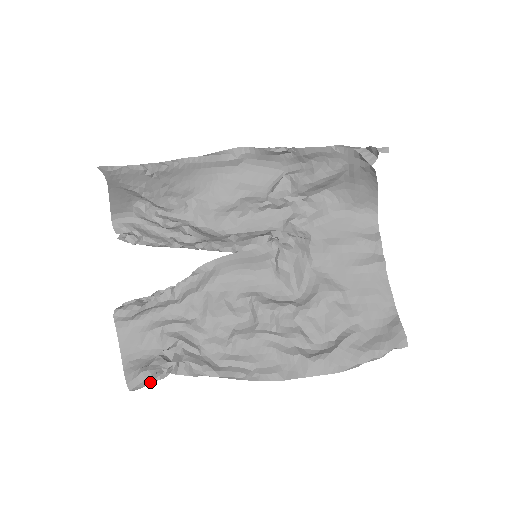
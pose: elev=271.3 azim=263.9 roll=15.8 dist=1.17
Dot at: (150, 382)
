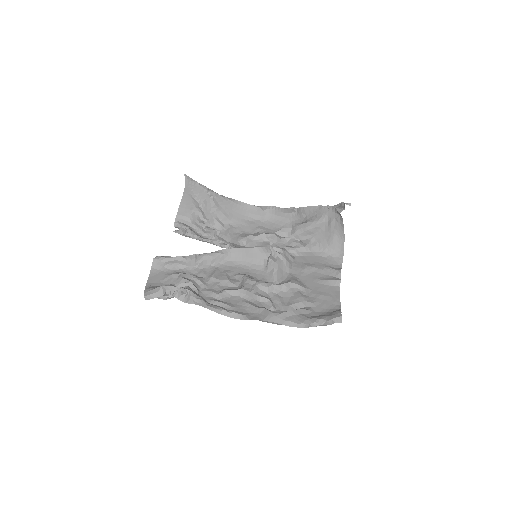
Dot at: (159, 296)
